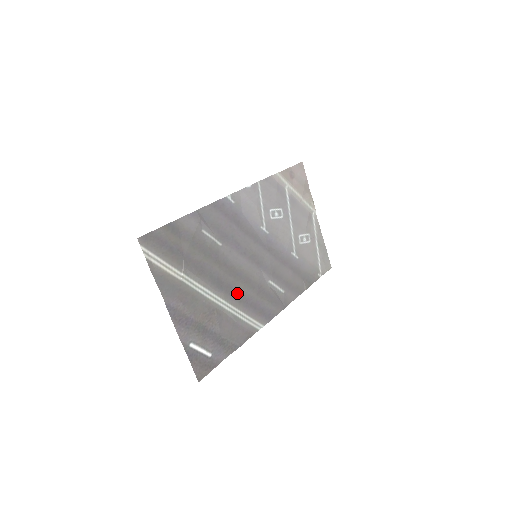
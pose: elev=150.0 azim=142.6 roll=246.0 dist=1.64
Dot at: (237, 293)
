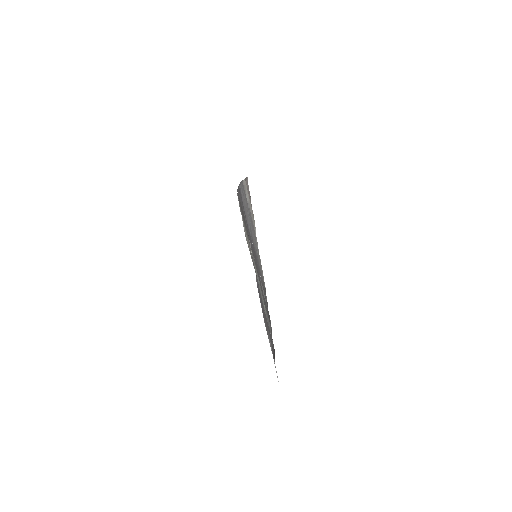
Dot at: occluded
